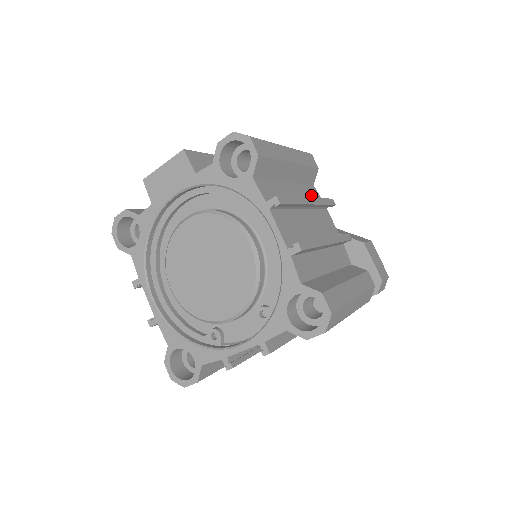
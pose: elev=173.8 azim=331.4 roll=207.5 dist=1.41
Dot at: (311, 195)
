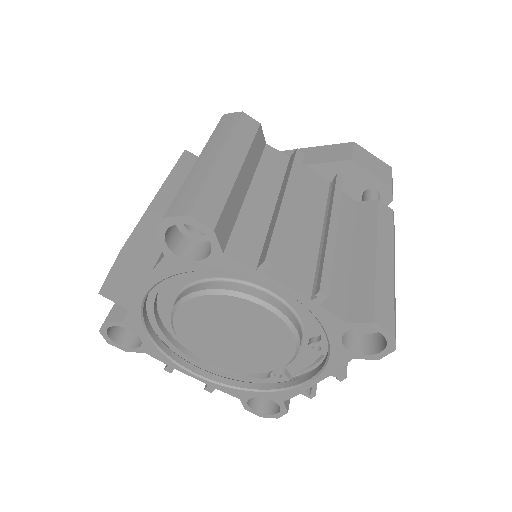
Dot at: (275, 167)
